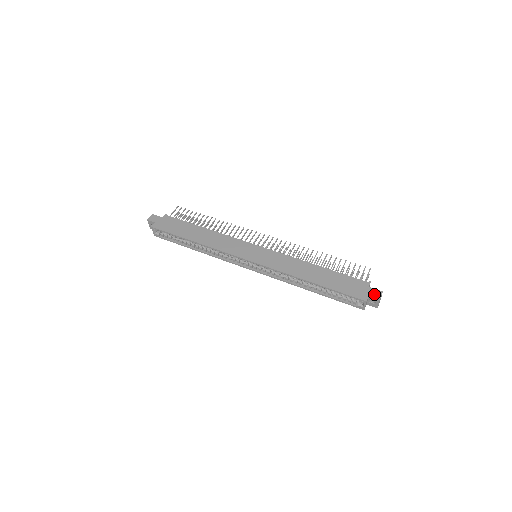
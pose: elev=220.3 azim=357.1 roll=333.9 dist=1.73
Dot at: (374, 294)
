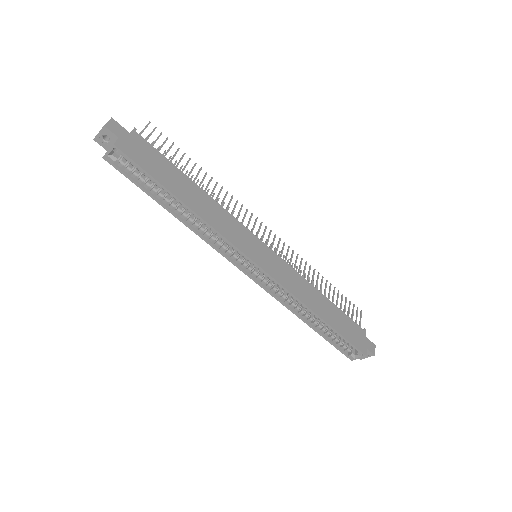
Dot at: (371, 347)
